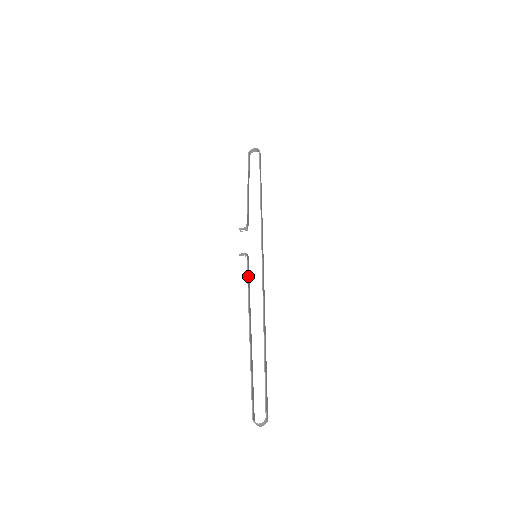
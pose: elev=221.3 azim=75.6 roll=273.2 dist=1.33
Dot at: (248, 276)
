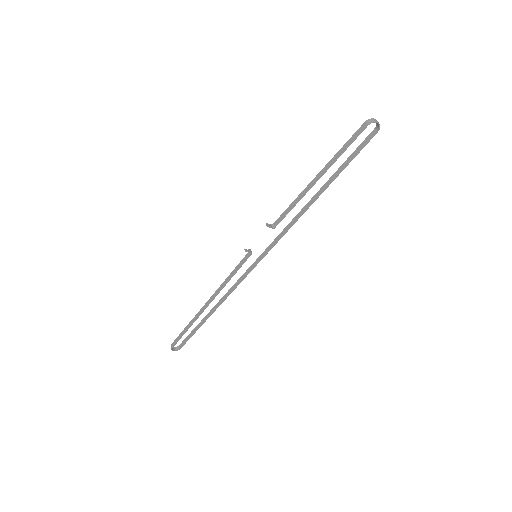
Dot at: (236, 271)
